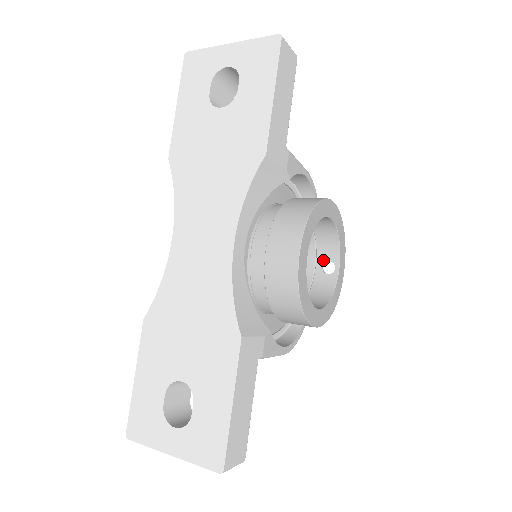
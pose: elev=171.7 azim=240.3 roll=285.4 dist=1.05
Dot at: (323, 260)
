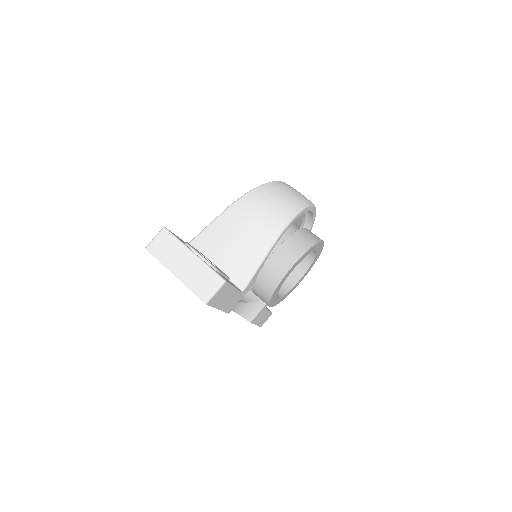
Dot at: occluded
